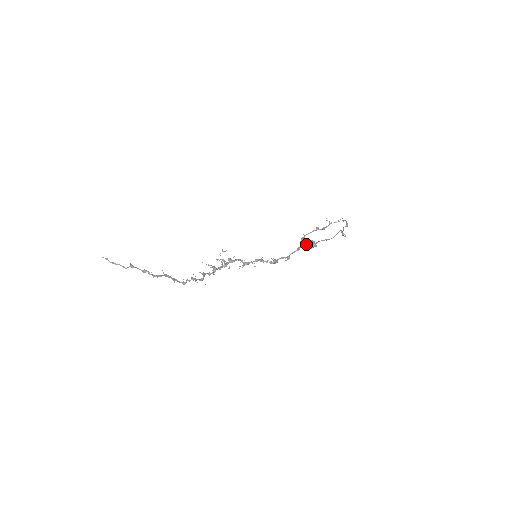
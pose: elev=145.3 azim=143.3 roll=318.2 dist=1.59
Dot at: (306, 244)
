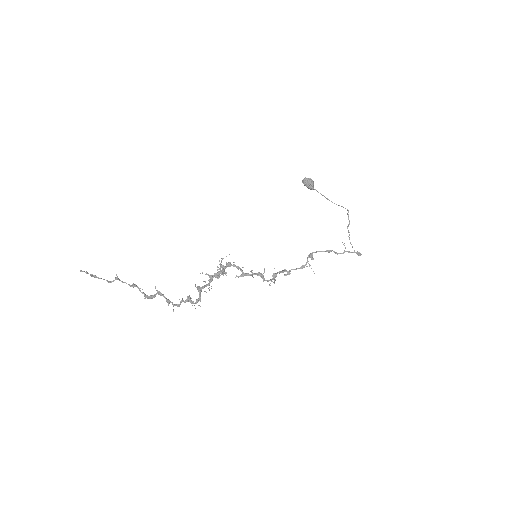
Dot at: (303, 179)
